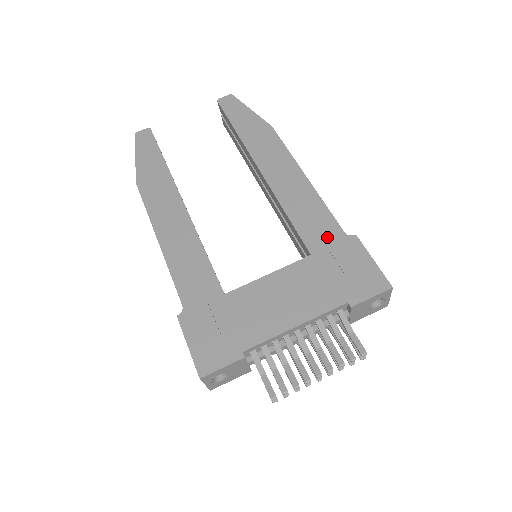
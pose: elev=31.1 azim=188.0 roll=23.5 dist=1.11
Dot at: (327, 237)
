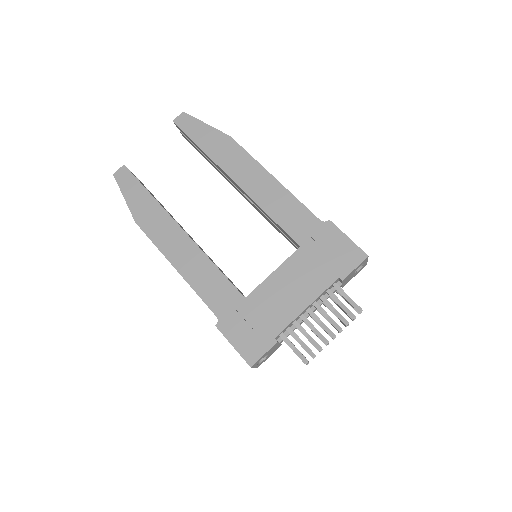
Dot at: (308, 228)
